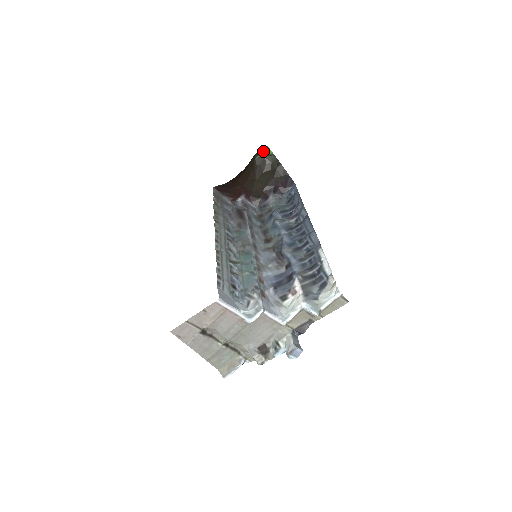
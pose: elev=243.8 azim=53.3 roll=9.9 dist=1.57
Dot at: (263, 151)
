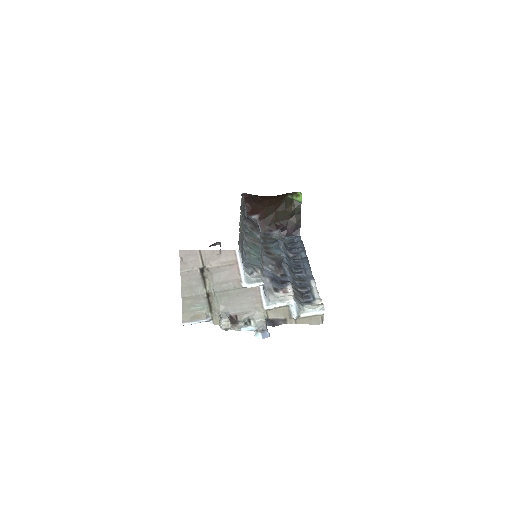
Dot at: (296, 195)
